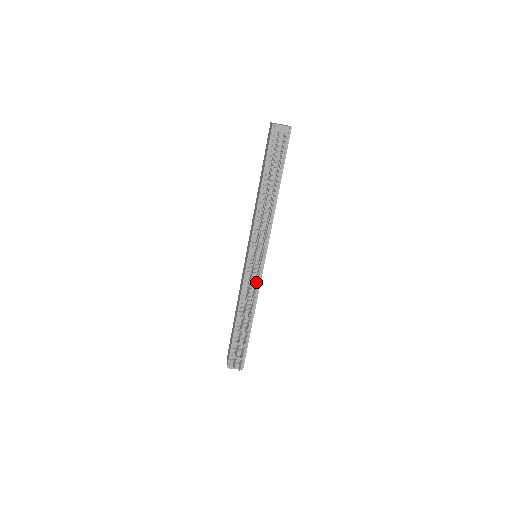
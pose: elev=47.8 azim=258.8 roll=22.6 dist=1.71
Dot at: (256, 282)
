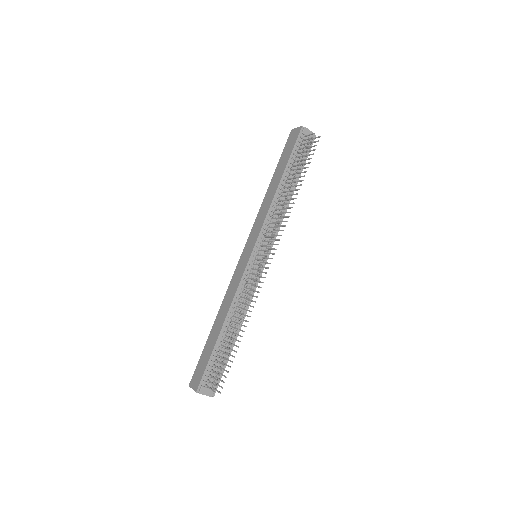
Dot at: (258, 281)
